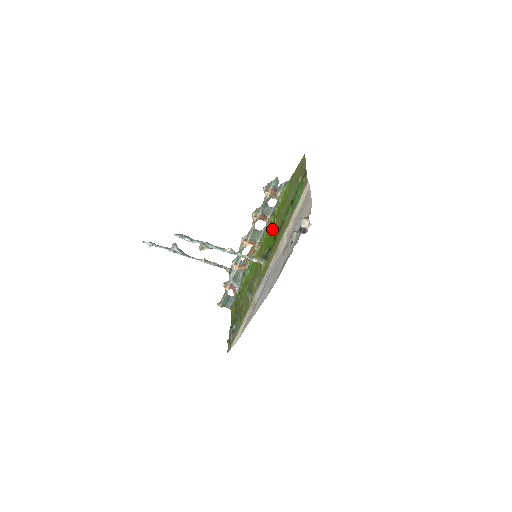
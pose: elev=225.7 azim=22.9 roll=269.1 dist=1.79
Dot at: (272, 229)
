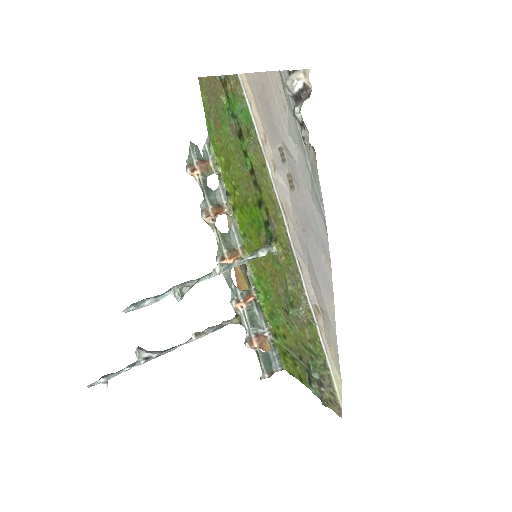
Dot at: (243, 206)
